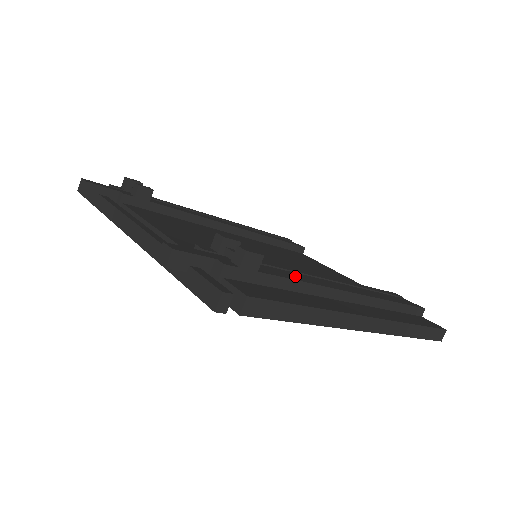
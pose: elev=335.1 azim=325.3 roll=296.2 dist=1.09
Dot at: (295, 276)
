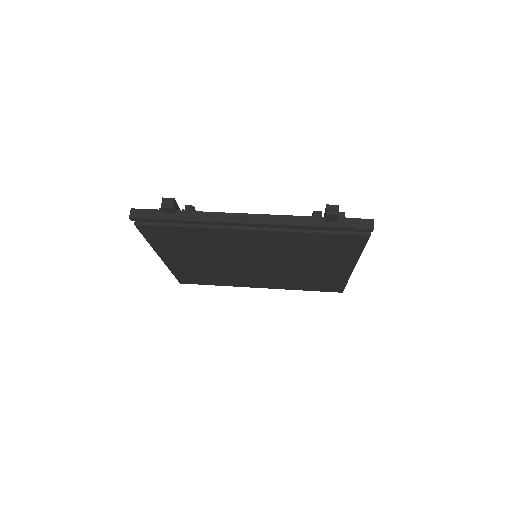
Dot at: occluded
